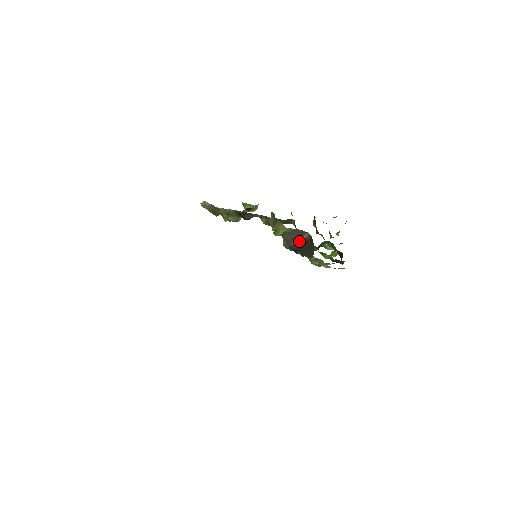
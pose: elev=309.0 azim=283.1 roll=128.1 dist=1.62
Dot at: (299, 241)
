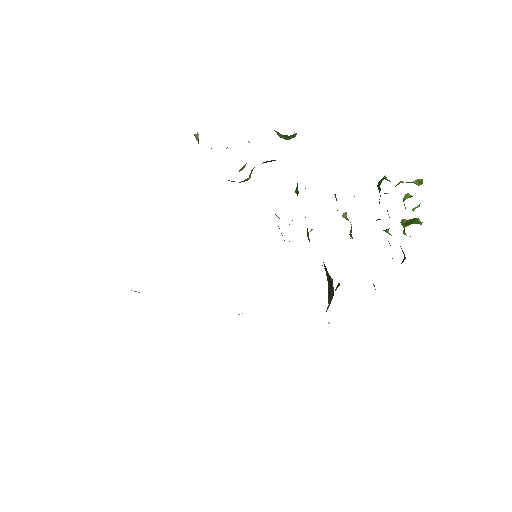
Dot at: occluded
